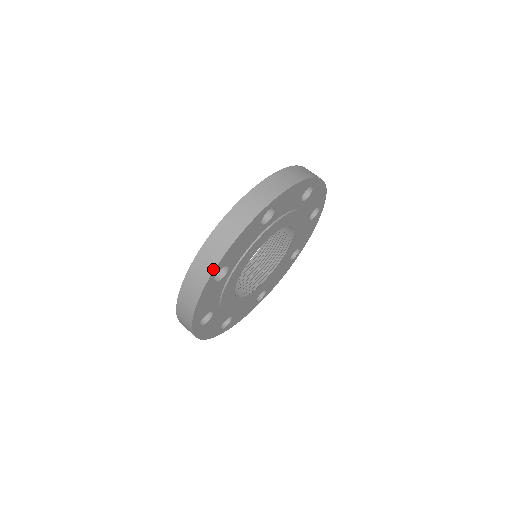
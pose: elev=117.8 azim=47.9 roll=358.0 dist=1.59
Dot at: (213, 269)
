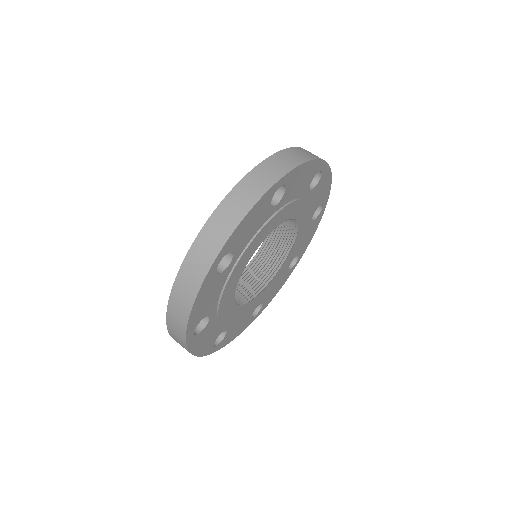
Dot at: (286, 172)
